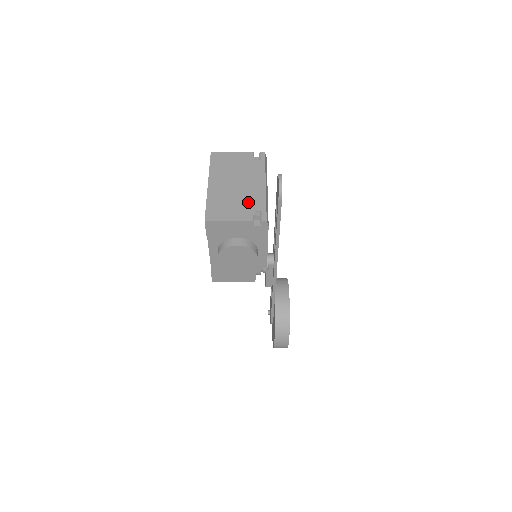
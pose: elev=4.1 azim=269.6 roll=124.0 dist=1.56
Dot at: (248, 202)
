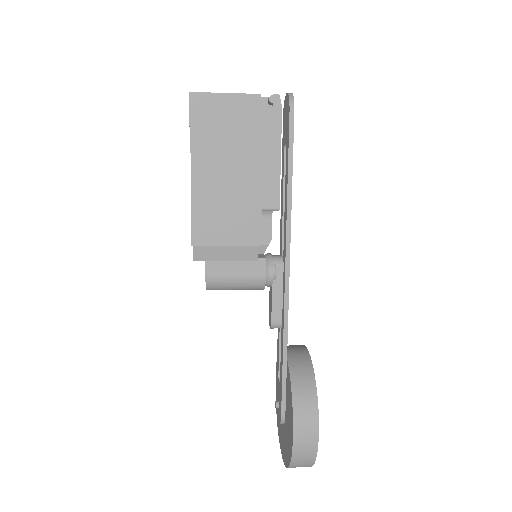
Dot at: occluded
